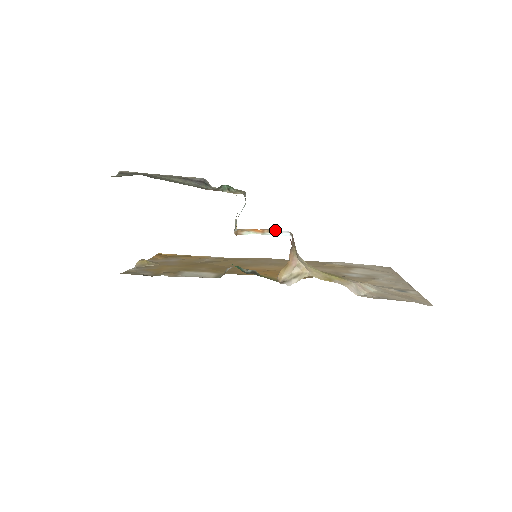
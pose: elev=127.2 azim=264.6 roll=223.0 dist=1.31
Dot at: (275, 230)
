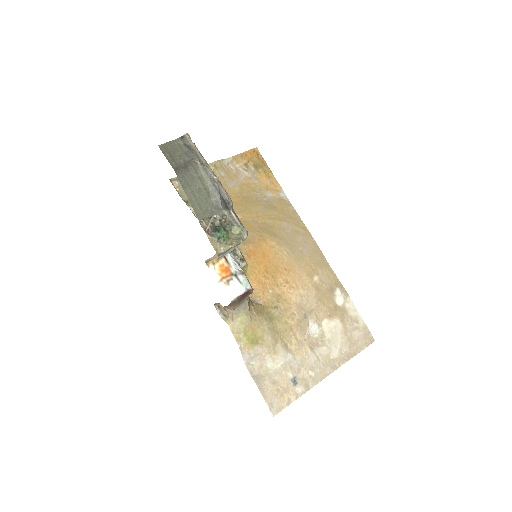
Dot at: (234, 284)
